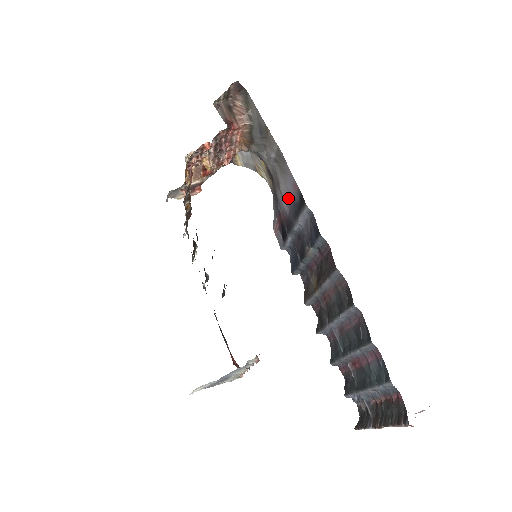
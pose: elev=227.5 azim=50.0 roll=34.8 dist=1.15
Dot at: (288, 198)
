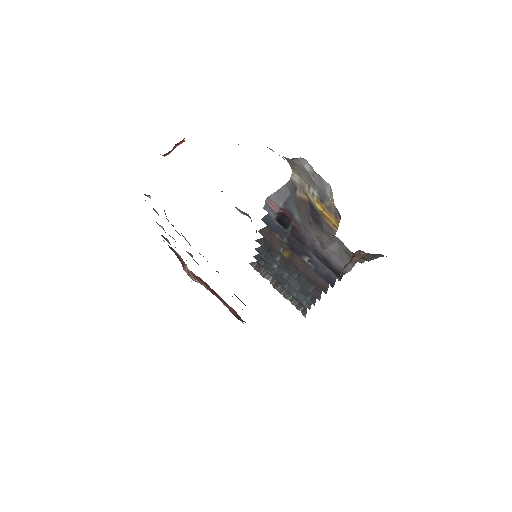
Dot at: (323, 253)
